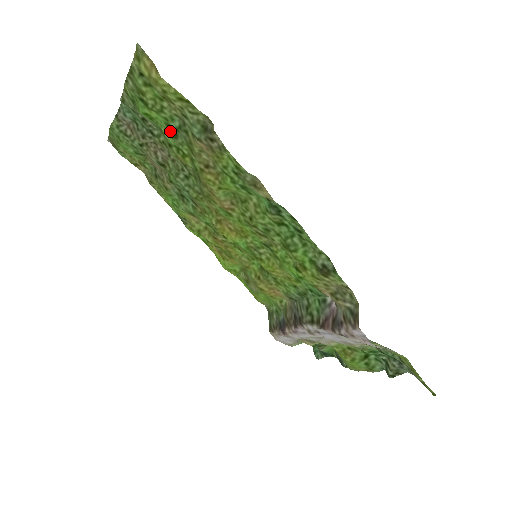
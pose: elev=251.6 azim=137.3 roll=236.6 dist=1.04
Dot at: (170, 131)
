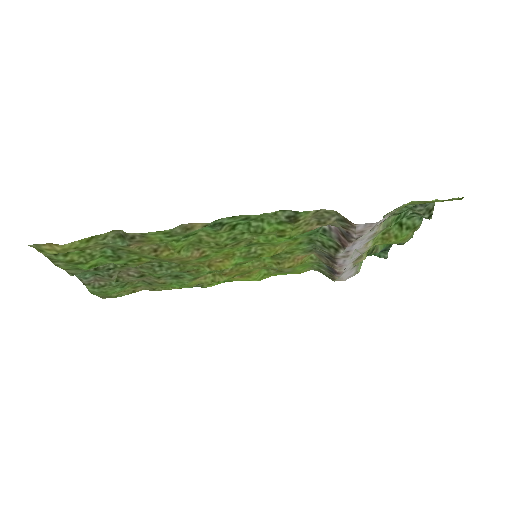
Dot at: (113, 259)
